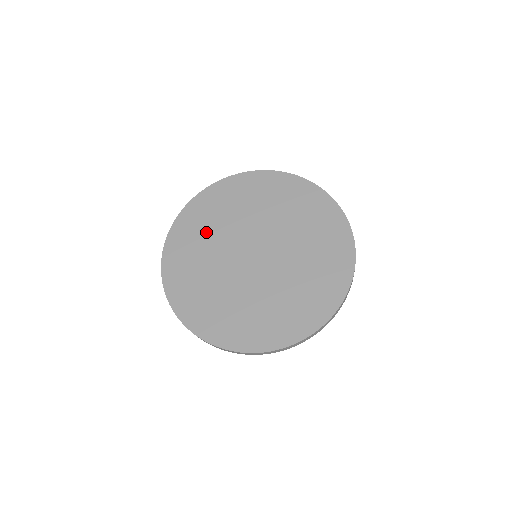
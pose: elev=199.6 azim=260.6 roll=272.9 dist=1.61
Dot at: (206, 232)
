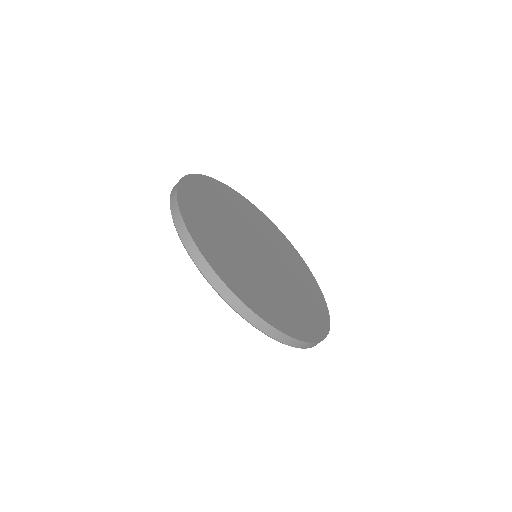
Dot at: (219, 205)
